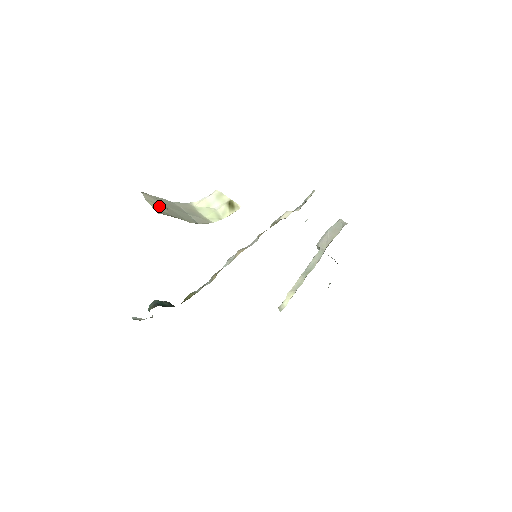
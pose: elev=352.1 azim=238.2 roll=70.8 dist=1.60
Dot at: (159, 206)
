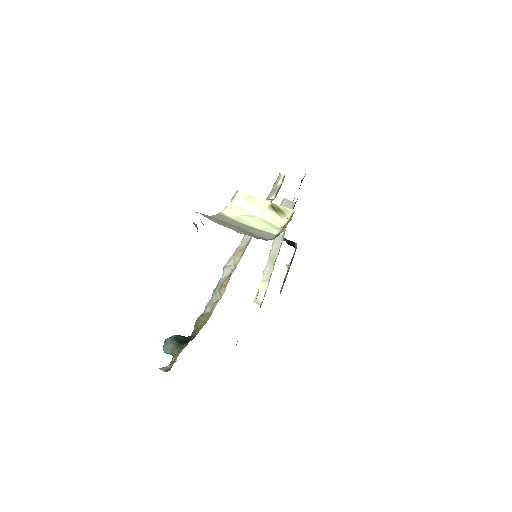
Dot at: (230, 227)
